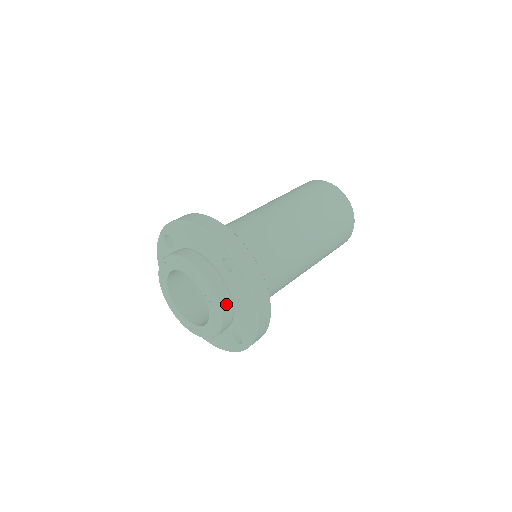
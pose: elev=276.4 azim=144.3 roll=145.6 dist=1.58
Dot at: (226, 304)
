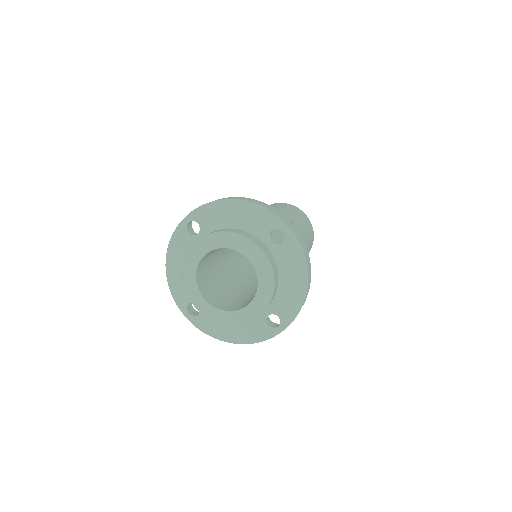
Dot at: (276, 276)
